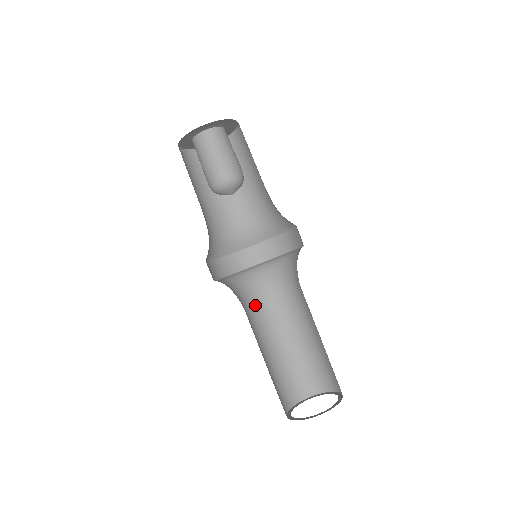
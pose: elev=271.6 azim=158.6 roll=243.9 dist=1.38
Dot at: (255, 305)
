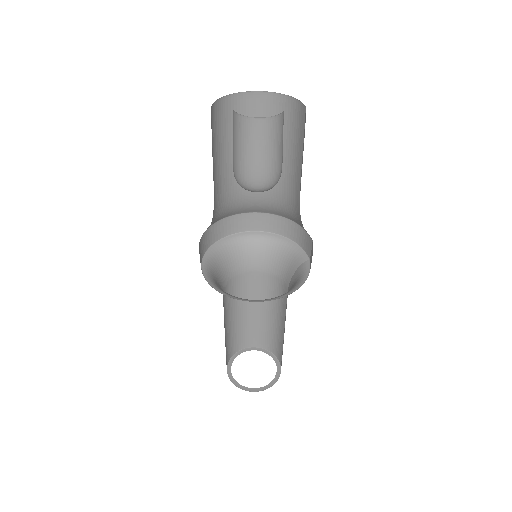
Dot at: (235, 278)
